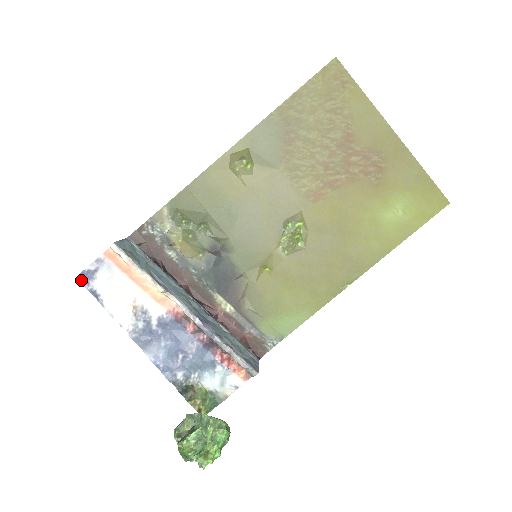
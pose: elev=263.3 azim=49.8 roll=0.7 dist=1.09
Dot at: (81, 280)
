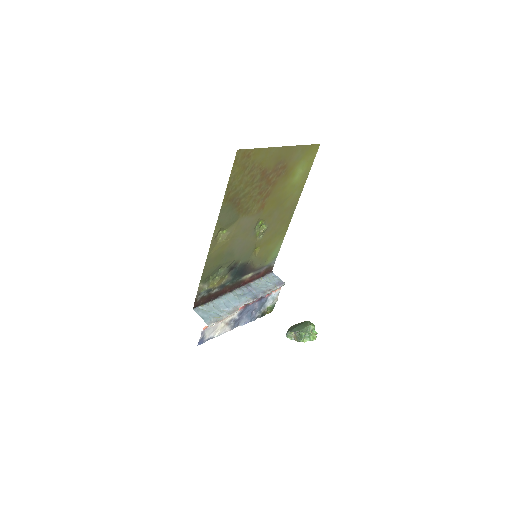
Dot at: (200, 344)
